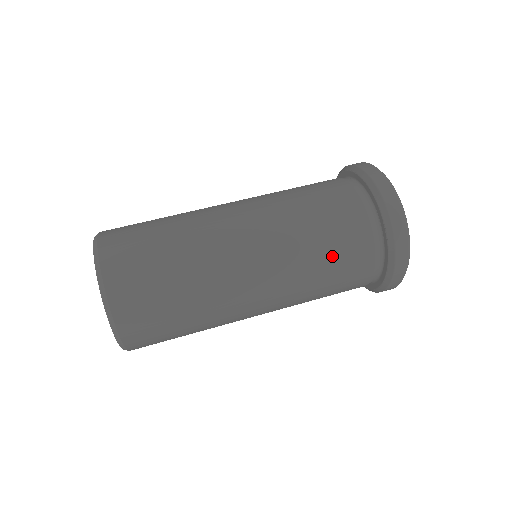
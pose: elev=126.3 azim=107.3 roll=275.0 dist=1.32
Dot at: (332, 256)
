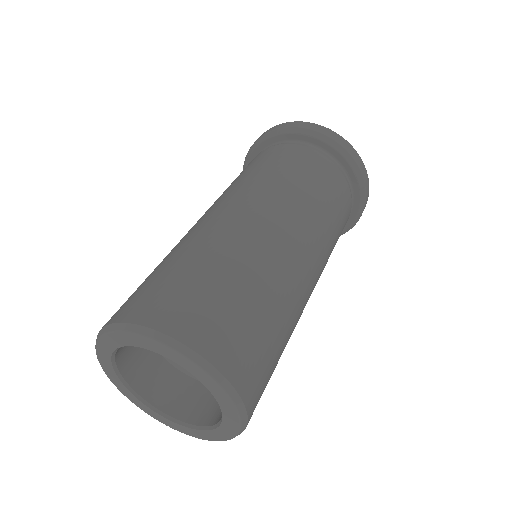
Dot at: (339, 229)
